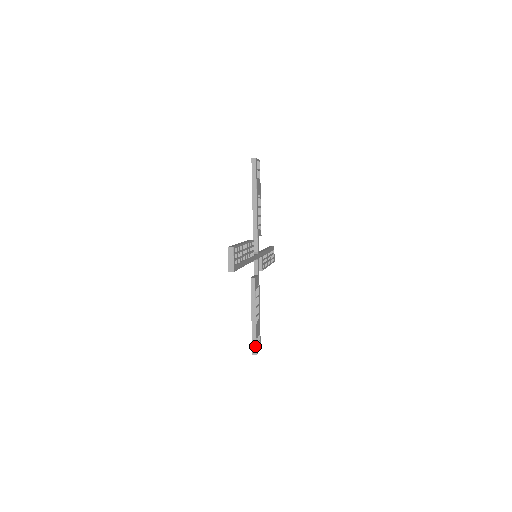
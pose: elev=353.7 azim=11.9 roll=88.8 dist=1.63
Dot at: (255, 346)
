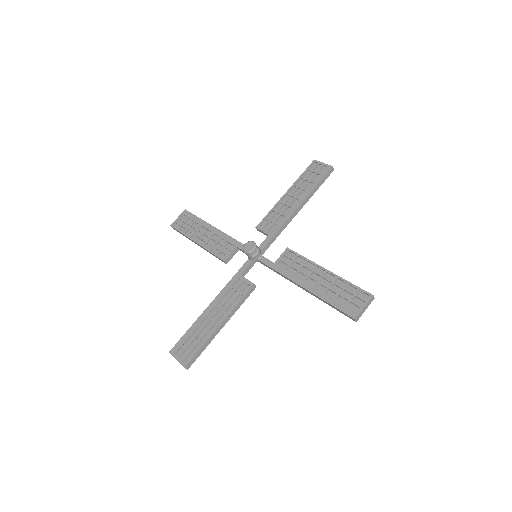
Dot at: (195, 359)
